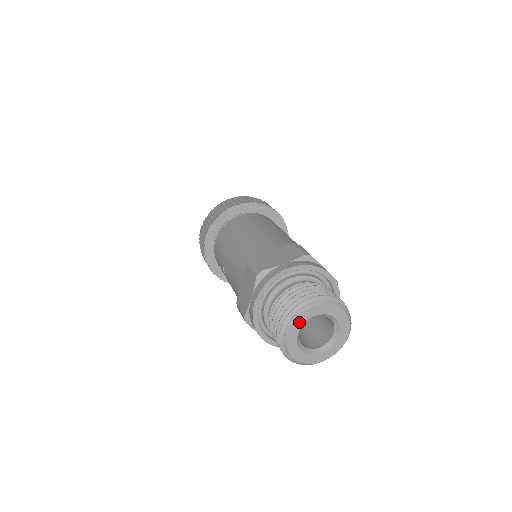
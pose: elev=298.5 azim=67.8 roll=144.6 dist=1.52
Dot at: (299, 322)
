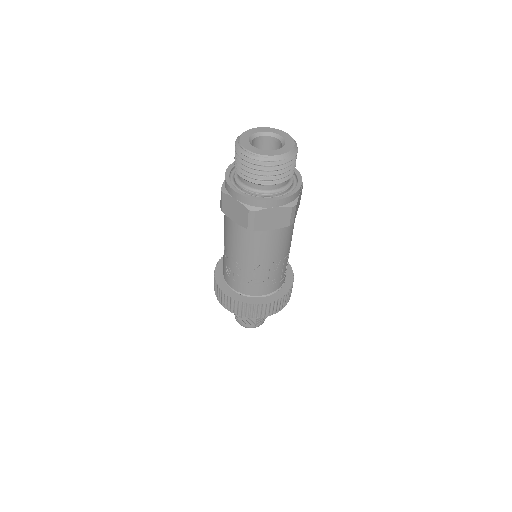
Dot at: (249, 133)
